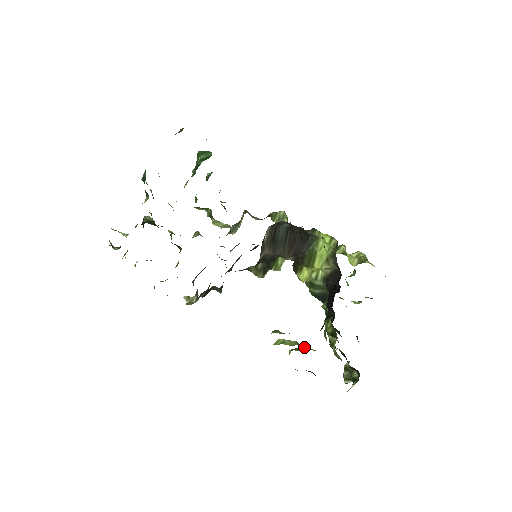
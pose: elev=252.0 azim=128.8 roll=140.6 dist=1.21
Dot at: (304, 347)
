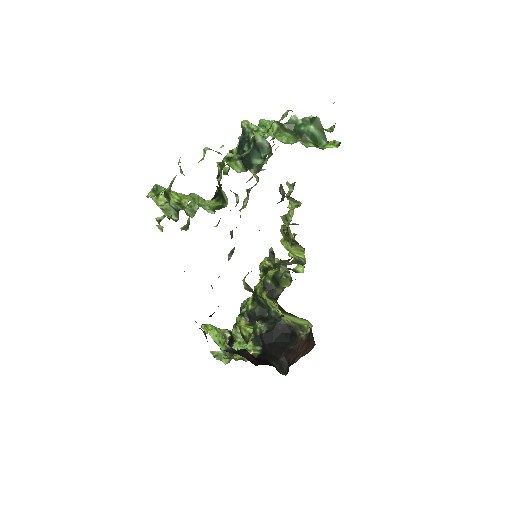
Dot at: occluded
